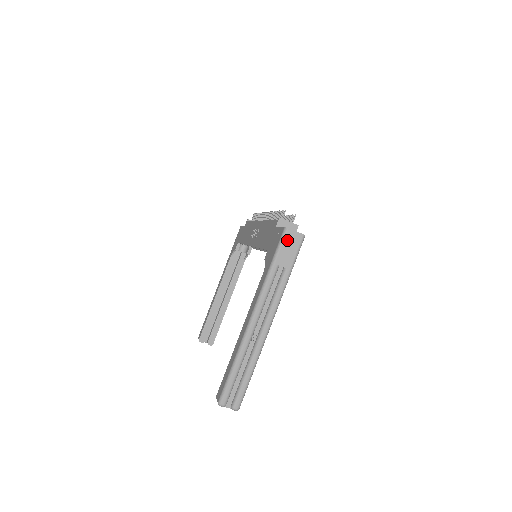
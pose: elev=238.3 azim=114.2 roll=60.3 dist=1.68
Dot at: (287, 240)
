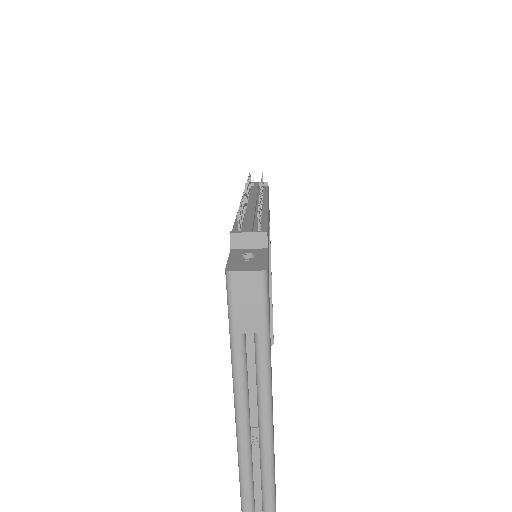
Dot at: (237, 291)
